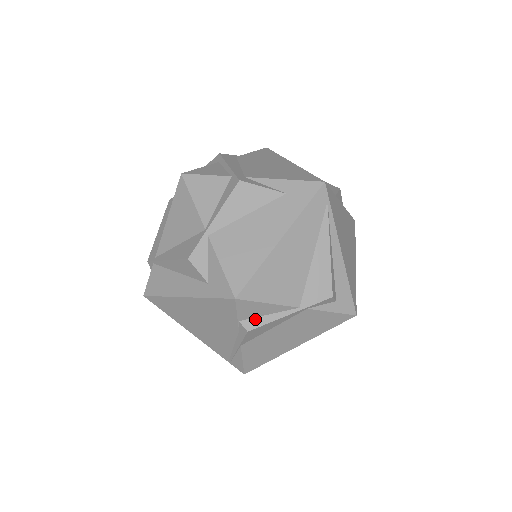
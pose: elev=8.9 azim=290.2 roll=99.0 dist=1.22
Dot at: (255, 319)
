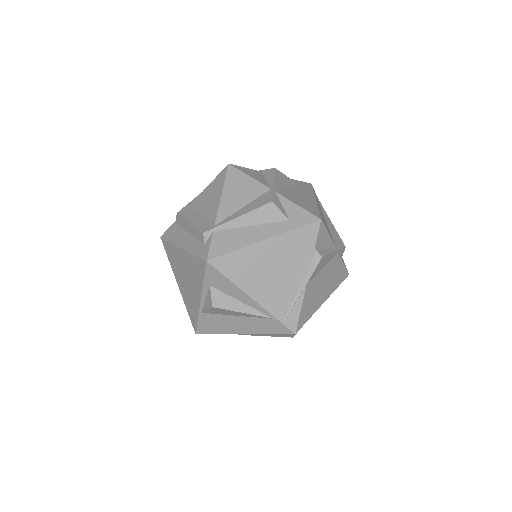
Dot at: (322, 250)
